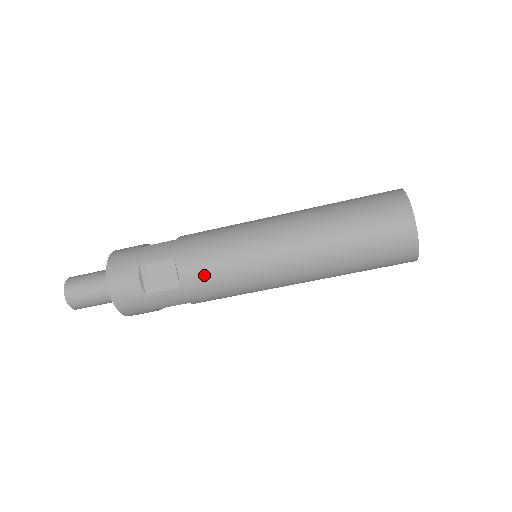
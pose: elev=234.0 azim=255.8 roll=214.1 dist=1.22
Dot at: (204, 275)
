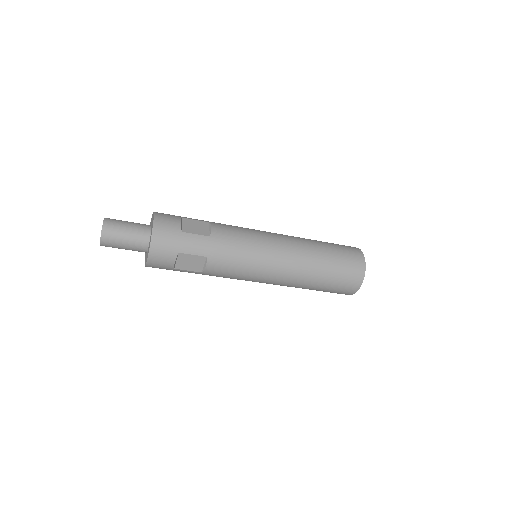
Dot at: (223, 273)
